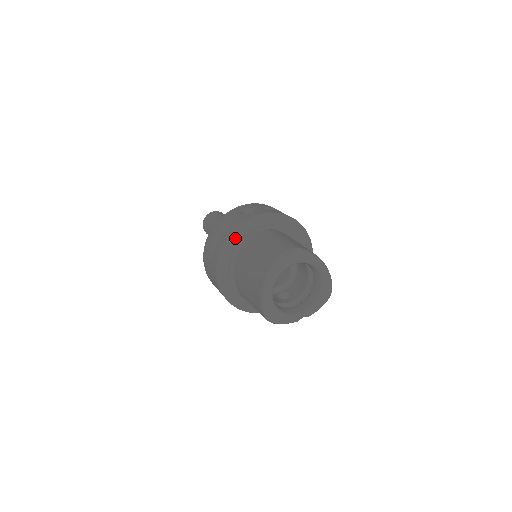
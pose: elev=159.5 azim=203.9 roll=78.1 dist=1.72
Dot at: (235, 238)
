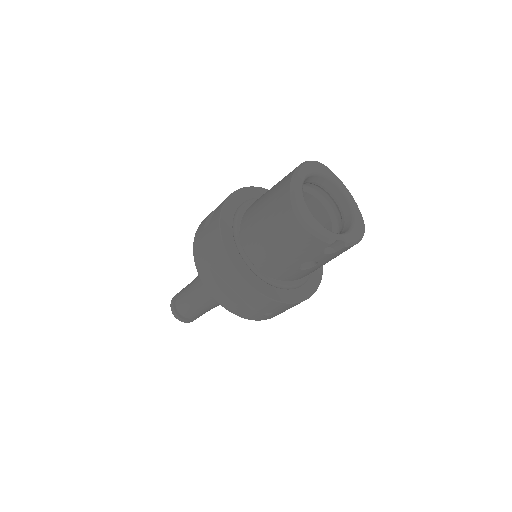
Dot at: (241, 196)
